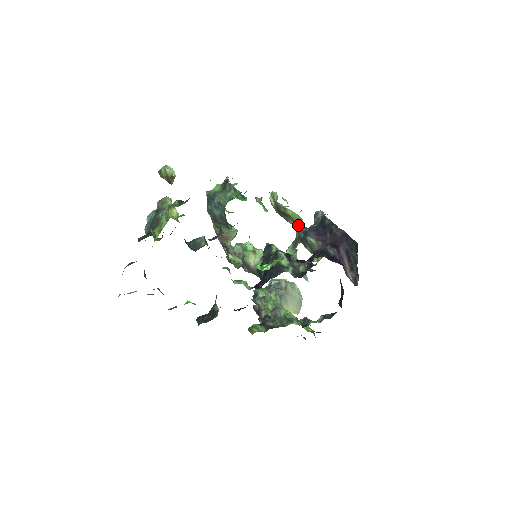
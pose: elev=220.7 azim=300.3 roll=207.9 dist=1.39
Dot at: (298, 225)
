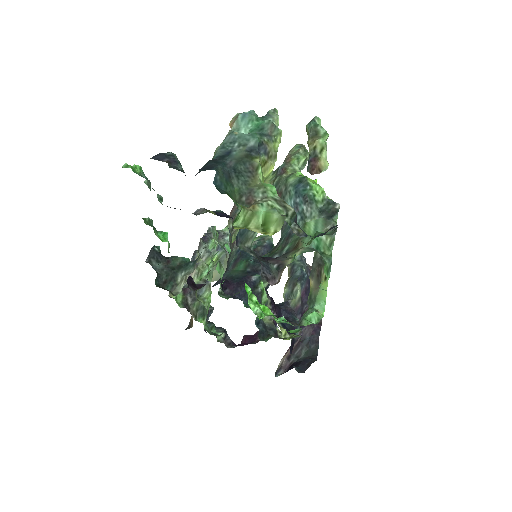
Dot at: (317, 315)
